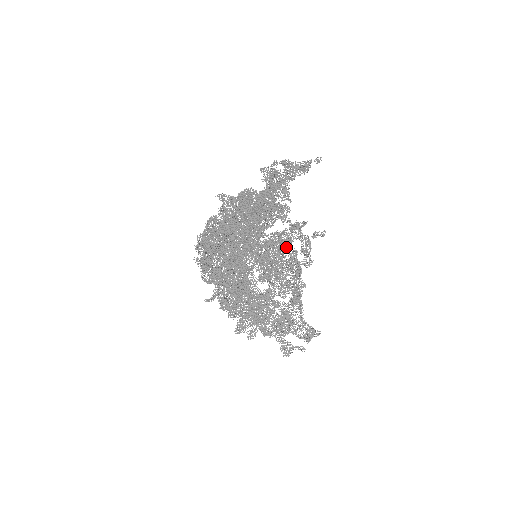
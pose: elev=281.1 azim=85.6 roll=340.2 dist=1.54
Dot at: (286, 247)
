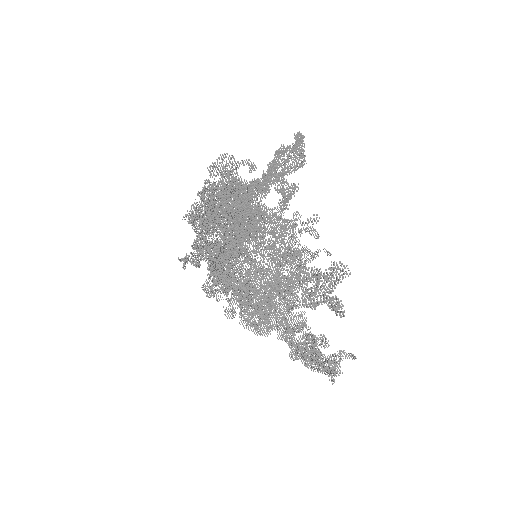
Dot at: (299, 353)
